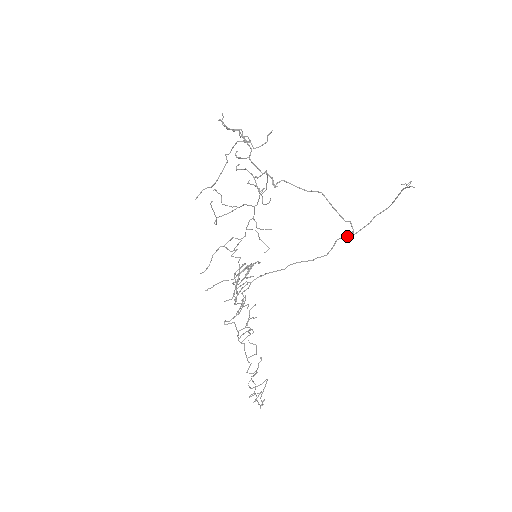
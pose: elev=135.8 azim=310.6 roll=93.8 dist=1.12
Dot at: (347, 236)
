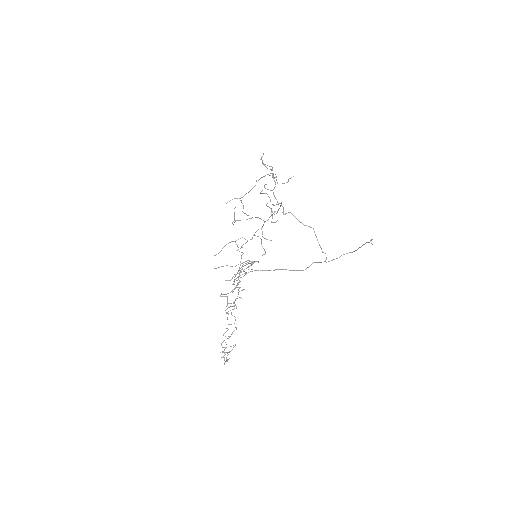
Dot at: (321, 262)
